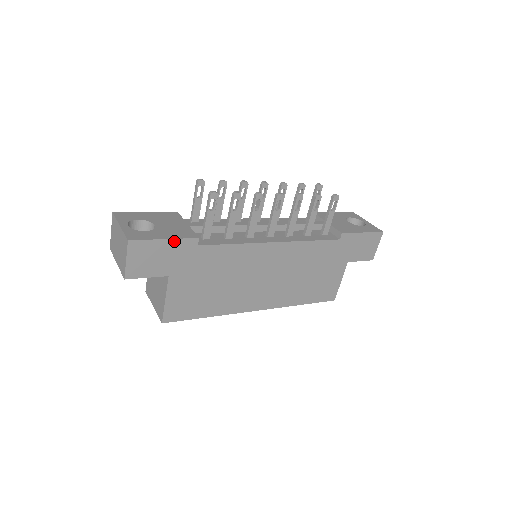
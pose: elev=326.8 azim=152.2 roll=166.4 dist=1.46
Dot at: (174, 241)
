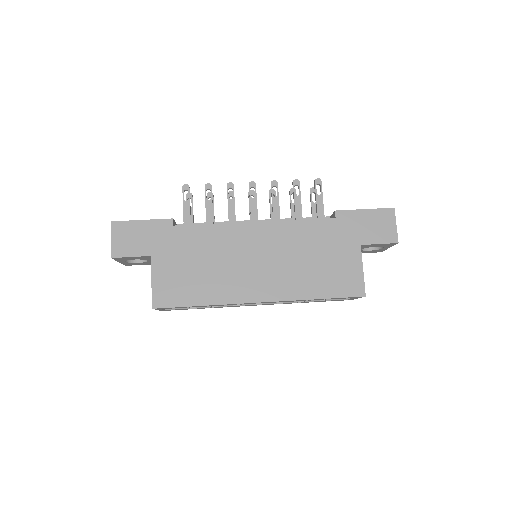
Dot at: (151, 222)
